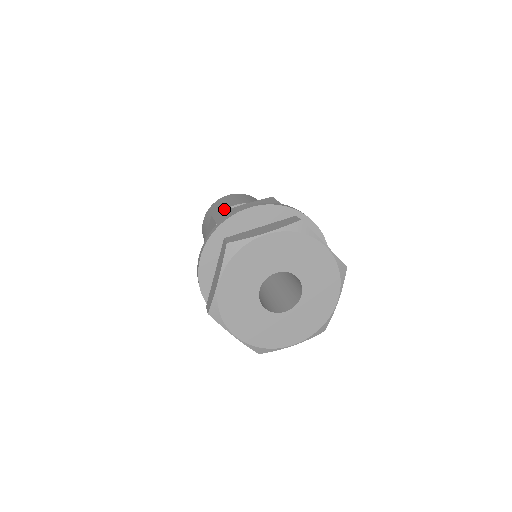
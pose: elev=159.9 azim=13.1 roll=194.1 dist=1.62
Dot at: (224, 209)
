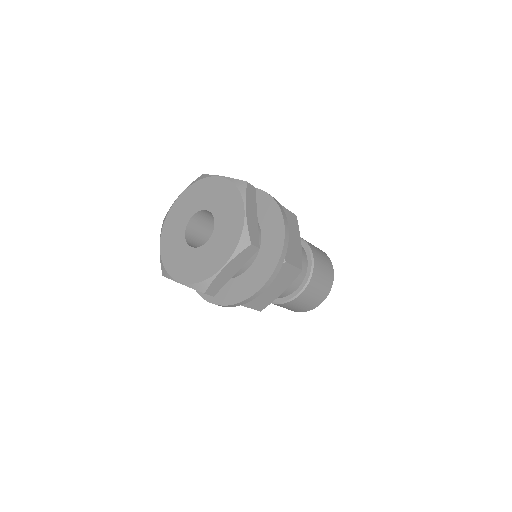
Dot at: occluded
